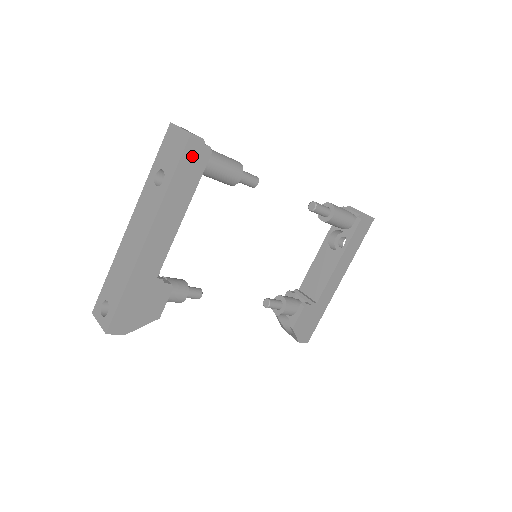
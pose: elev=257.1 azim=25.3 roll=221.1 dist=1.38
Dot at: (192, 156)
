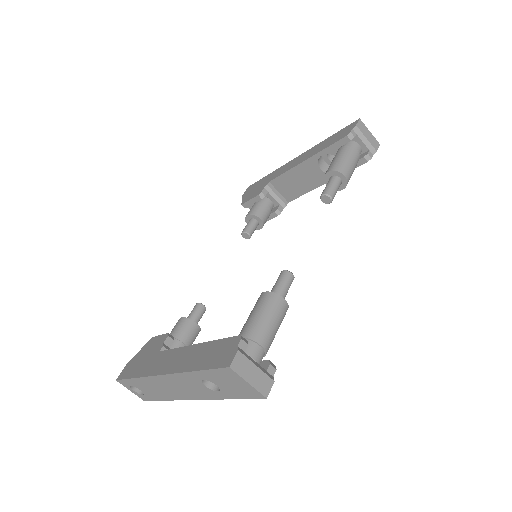
Dot at: occluded
